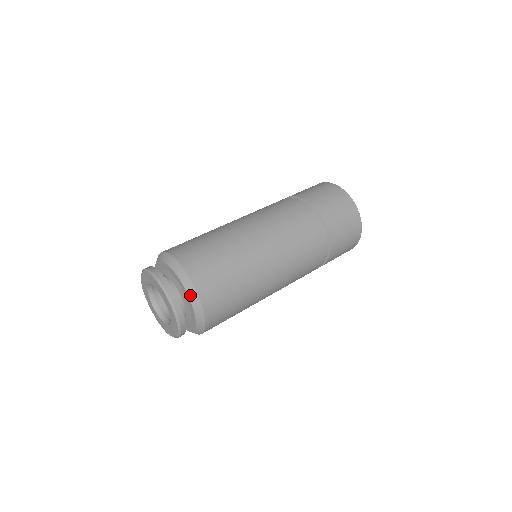
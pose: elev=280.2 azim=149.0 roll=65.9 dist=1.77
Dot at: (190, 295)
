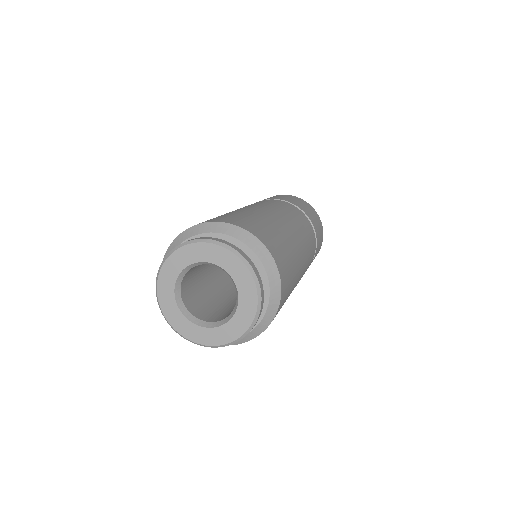
Dot at: (243, 240)
